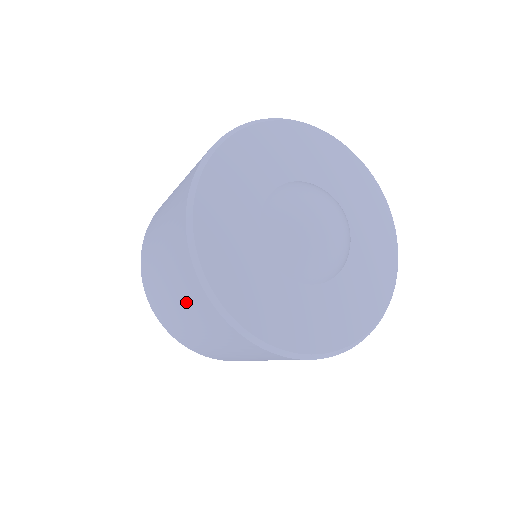
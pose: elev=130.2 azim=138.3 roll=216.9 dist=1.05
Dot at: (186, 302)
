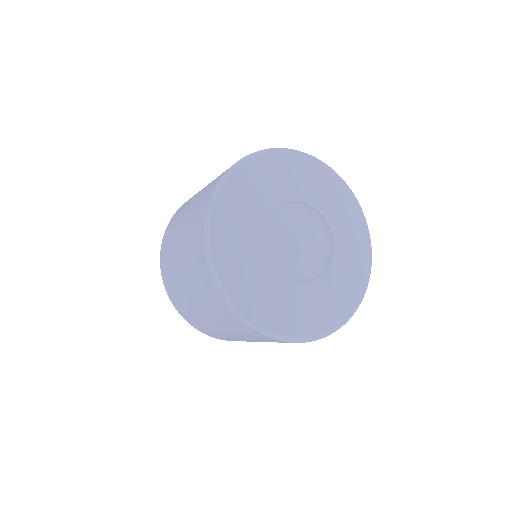
Dot at: (212, 311)
